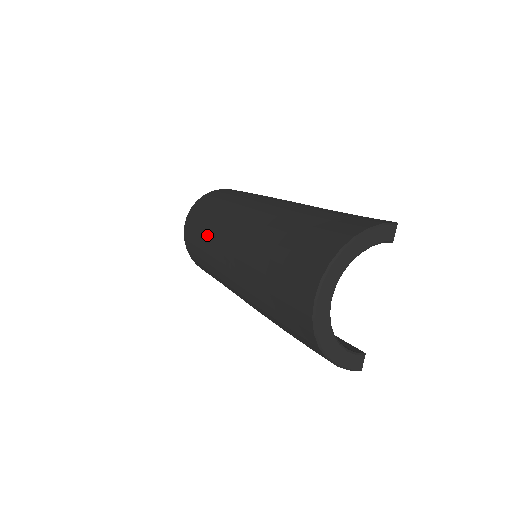
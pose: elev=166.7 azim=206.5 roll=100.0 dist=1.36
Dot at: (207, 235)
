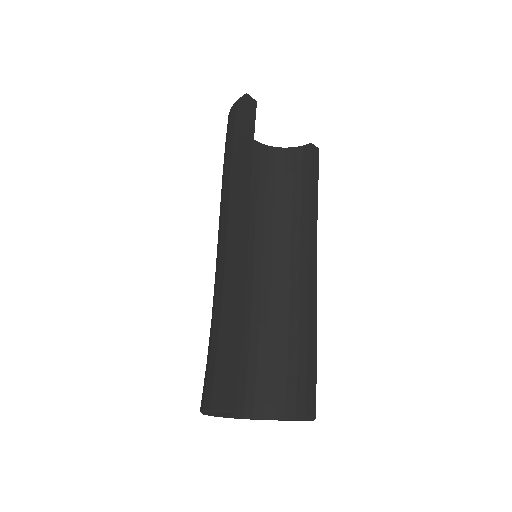
Dot at: occluded
